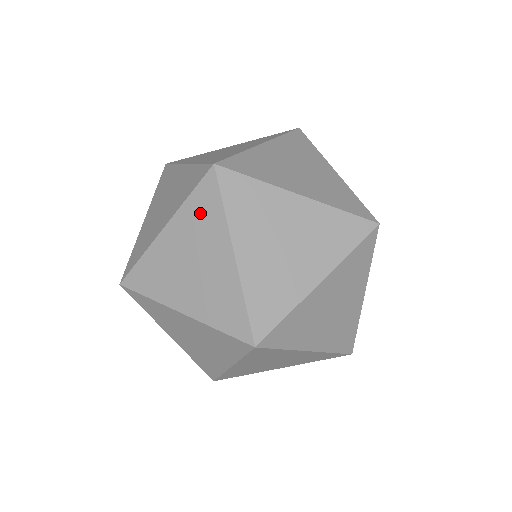
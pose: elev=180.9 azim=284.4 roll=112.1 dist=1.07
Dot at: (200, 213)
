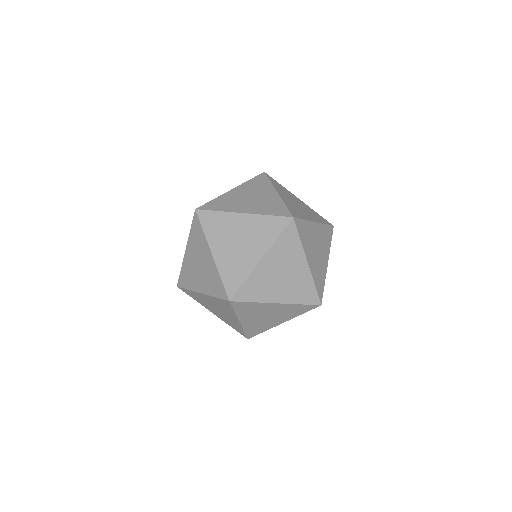
Dot at: (222, 304)
